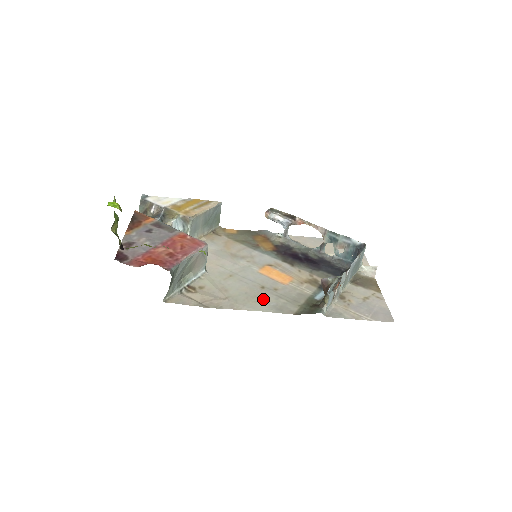
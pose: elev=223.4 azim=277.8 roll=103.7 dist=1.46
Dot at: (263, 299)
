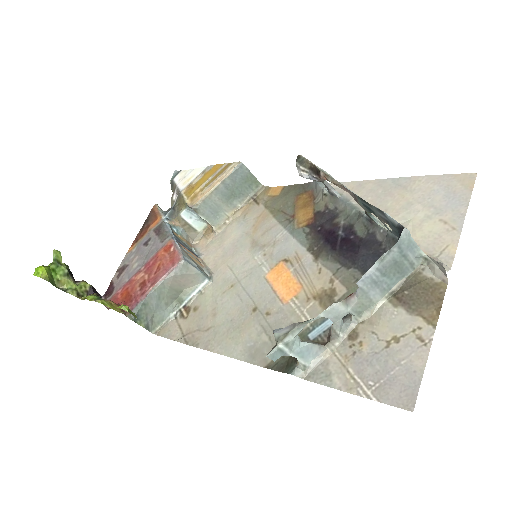
Dot at: (243, 333)
